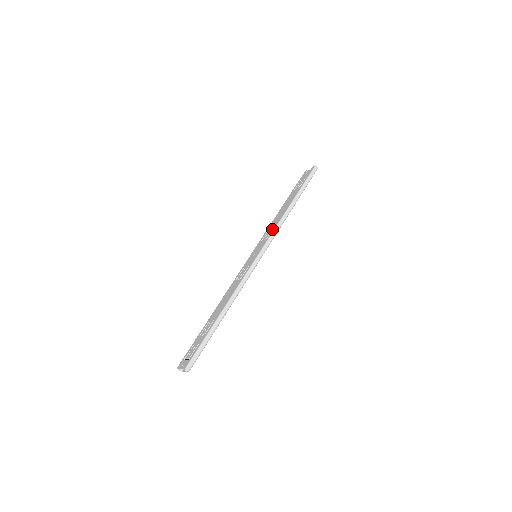
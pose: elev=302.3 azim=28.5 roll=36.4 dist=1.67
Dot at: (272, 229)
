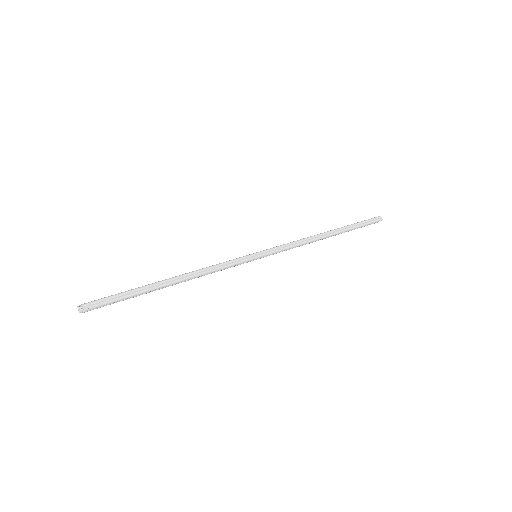
Dot at: occluded
